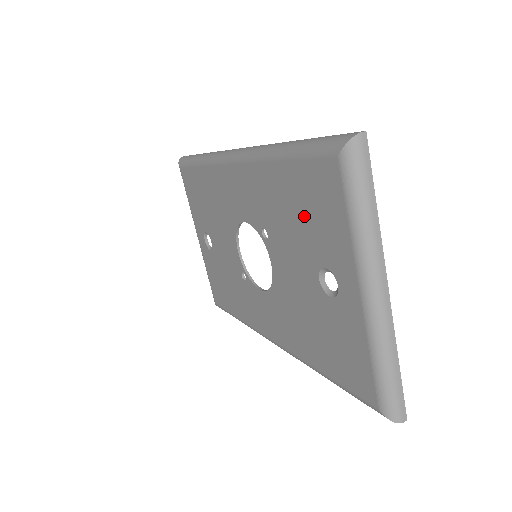
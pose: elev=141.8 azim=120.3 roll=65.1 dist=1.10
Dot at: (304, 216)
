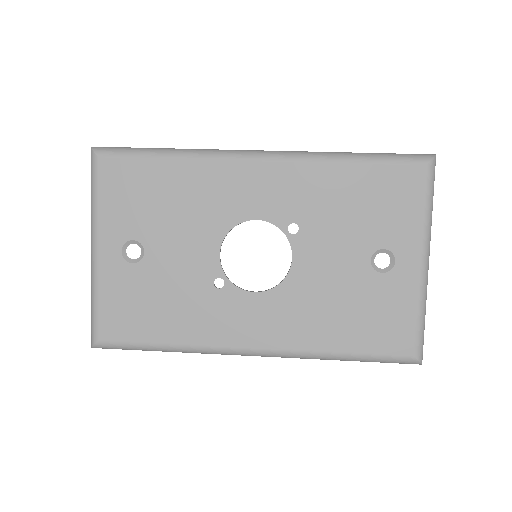
Dot at: (369, 208)
